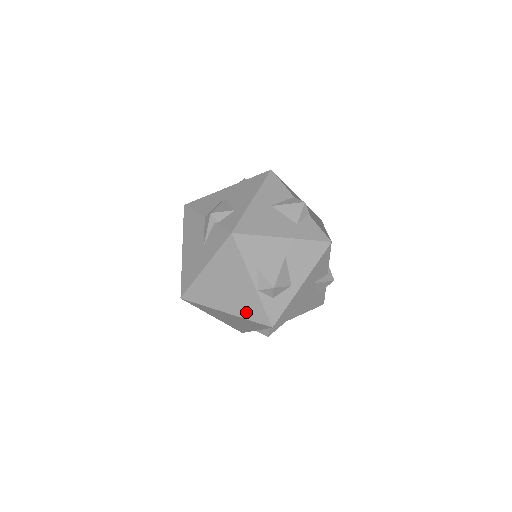
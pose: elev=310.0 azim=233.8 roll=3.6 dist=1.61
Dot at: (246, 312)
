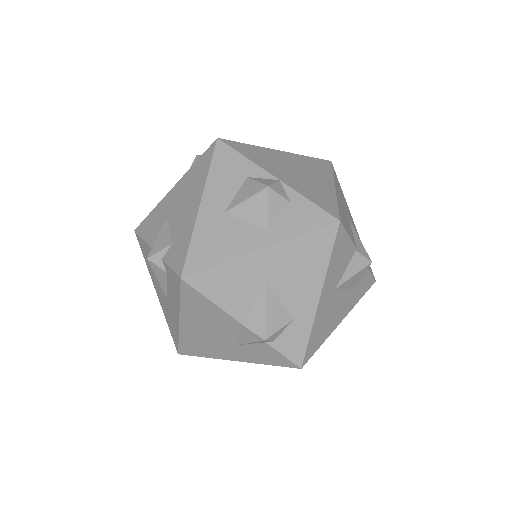
Dot at: occluded
